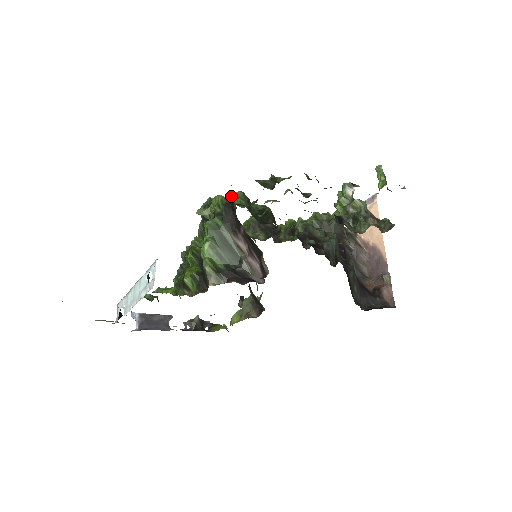
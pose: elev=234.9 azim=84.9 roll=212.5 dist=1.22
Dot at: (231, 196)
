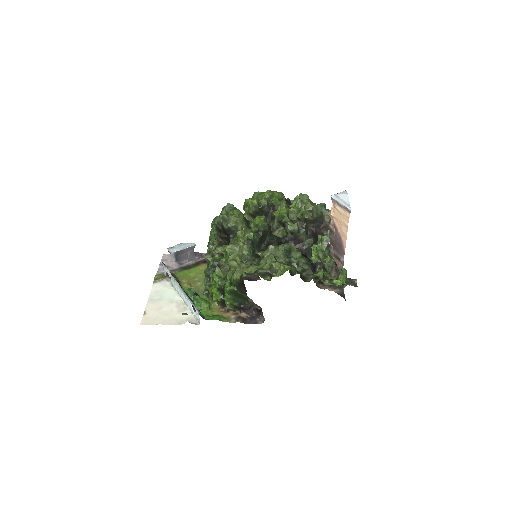
Dot at: occluded
